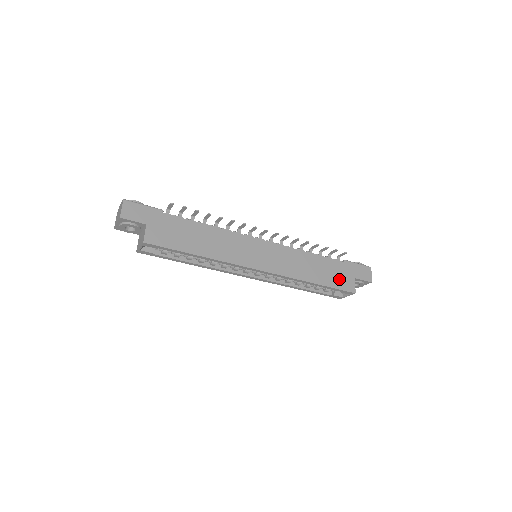
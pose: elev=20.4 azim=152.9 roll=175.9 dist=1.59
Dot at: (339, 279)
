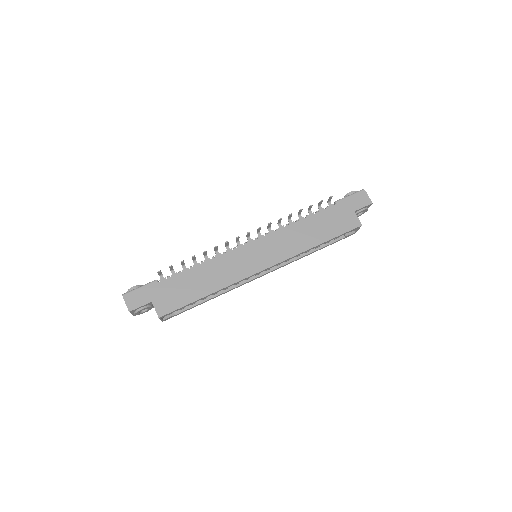
Dot at: (339, 224)
